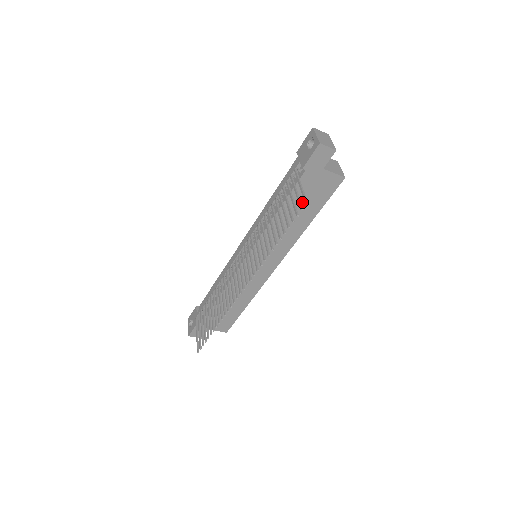
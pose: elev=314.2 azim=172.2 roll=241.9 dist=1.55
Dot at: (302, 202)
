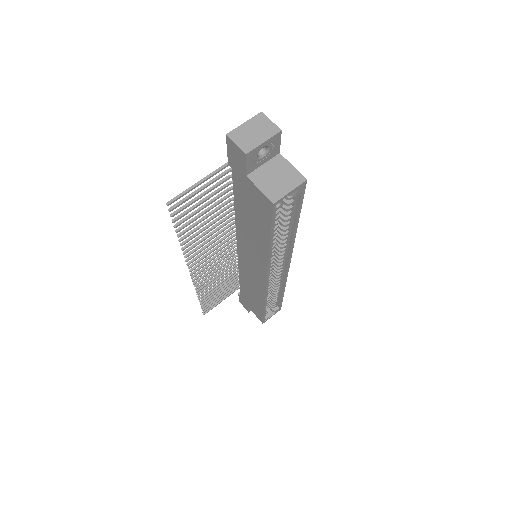
Dot at: (249, 212)
